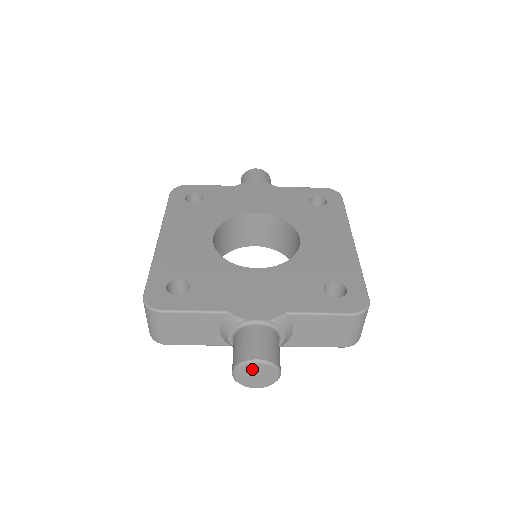
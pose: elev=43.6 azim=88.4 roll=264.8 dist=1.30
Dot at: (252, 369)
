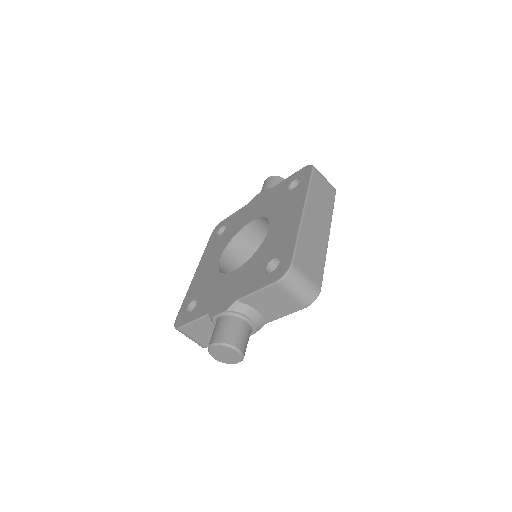
Dot at: (217, 351)
